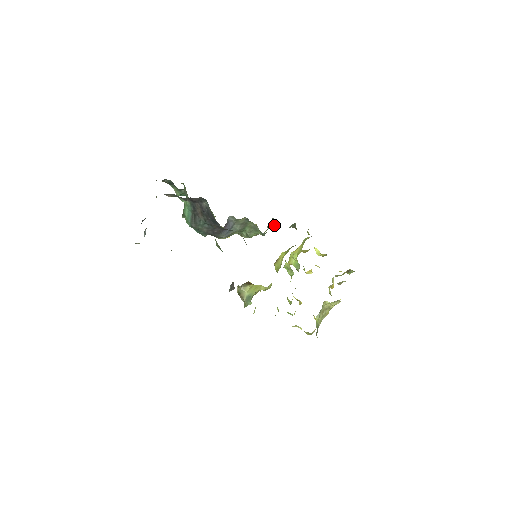
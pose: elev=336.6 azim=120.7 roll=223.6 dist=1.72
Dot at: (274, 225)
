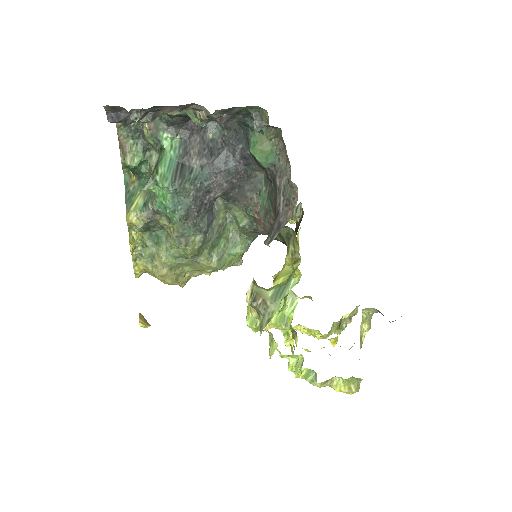
Dot at: (241, 262)
